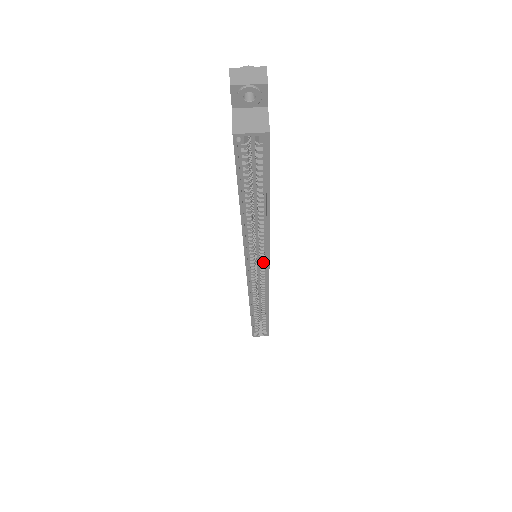
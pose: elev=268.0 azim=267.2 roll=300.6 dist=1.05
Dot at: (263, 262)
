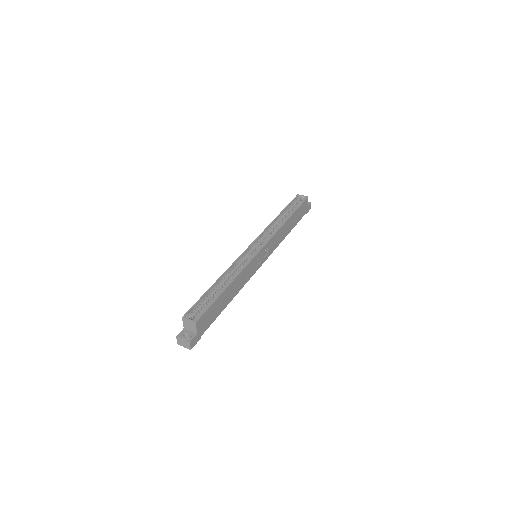
Dot at: (265, 243)
